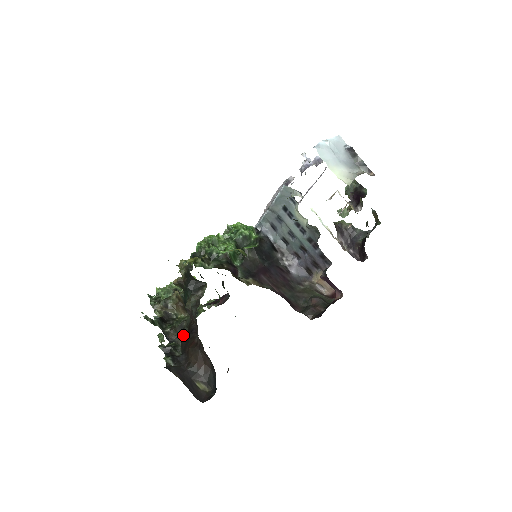
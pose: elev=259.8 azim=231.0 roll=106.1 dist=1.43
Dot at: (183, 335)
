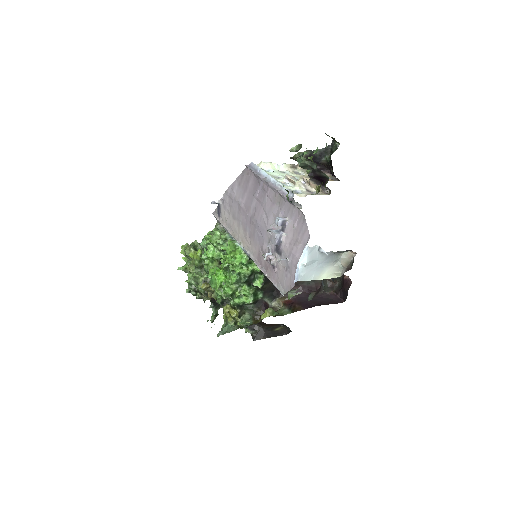
Dot at: occluded
